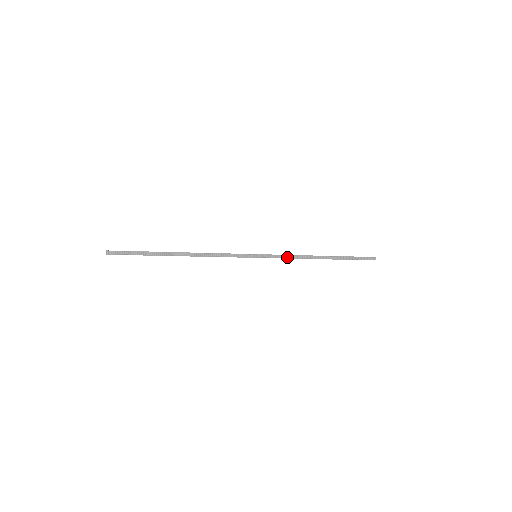
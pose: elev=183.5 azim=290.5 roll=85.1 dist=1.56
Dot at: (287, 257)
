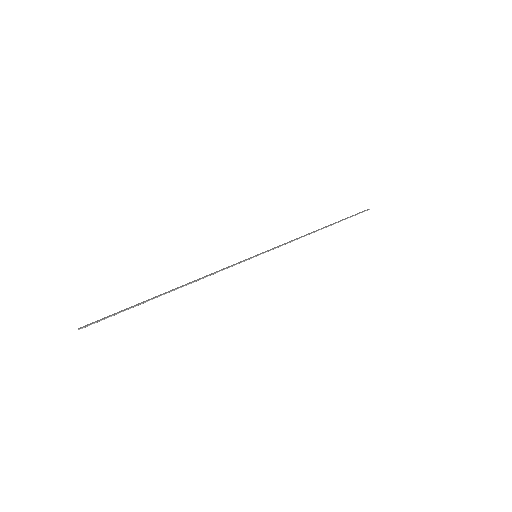
Dot at: (287, 243)
